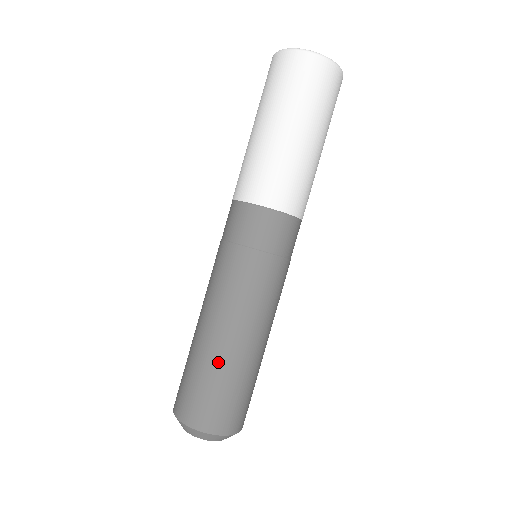
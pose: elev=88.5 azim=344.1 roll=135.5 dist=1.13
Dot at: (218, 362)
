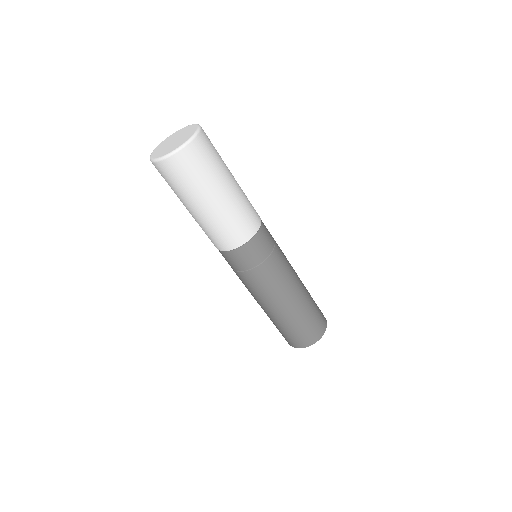
Dot at: (293, 318)
